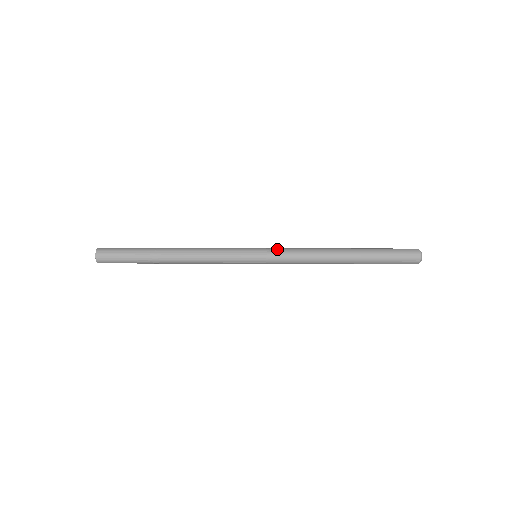
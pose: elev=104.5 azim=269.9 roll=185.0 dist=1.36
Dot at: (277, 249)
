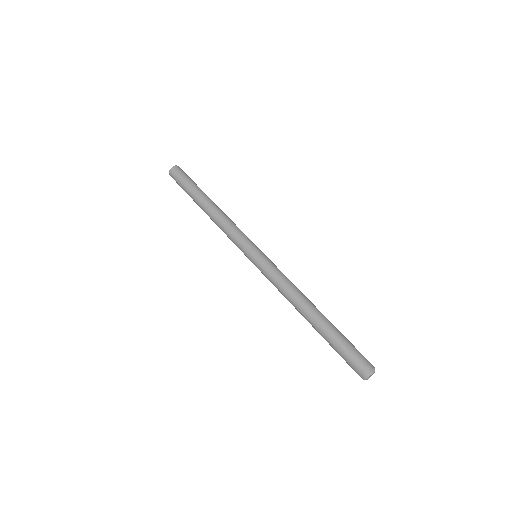
Dot at: (270, 264)
